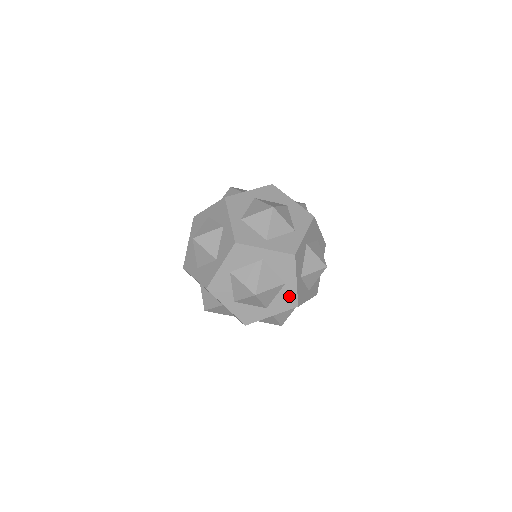
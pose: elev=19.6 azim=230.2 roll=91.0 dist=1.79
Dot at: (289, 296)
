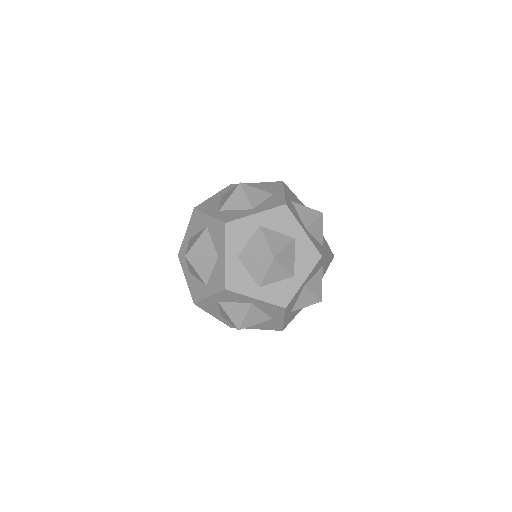
Dot at: (275, 325)
